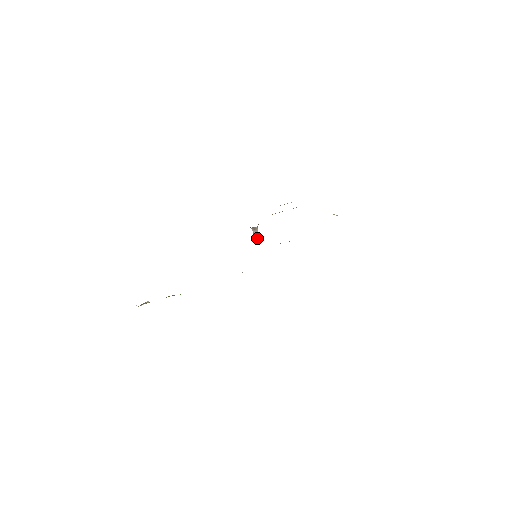
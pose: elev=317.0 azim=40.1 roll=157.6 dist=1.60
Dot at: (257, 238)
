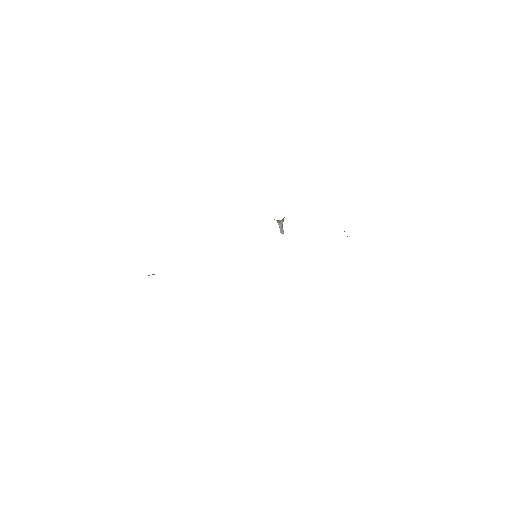
Dot at: (281, 229)
